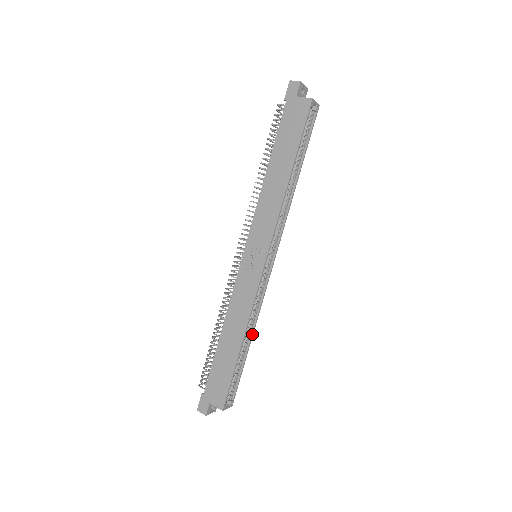
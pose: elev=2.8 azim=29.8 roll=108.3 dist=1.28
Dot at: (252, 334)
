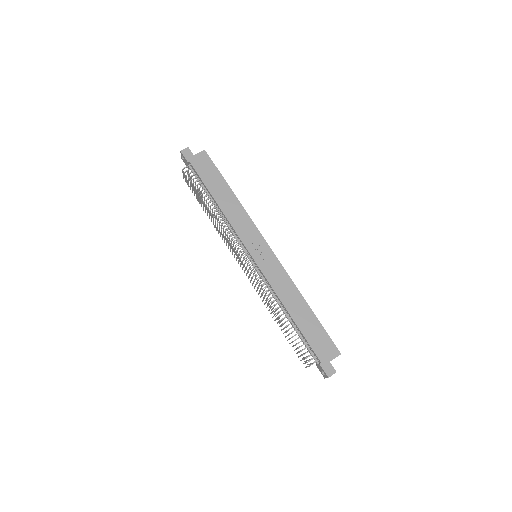
Dot at: occluded
